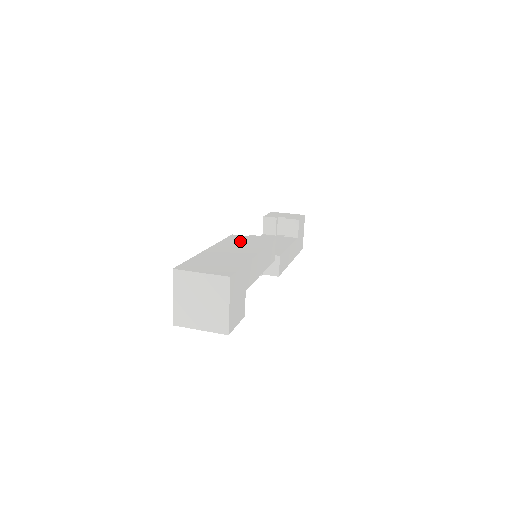
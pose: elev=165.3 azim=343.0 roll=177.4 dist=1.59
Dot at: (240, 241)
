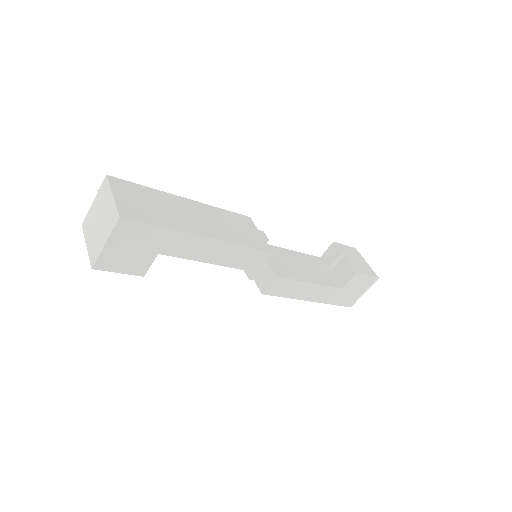
Dot at: (235, 223)
